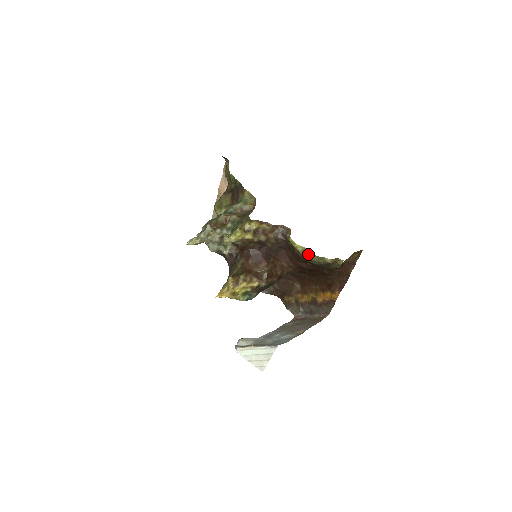
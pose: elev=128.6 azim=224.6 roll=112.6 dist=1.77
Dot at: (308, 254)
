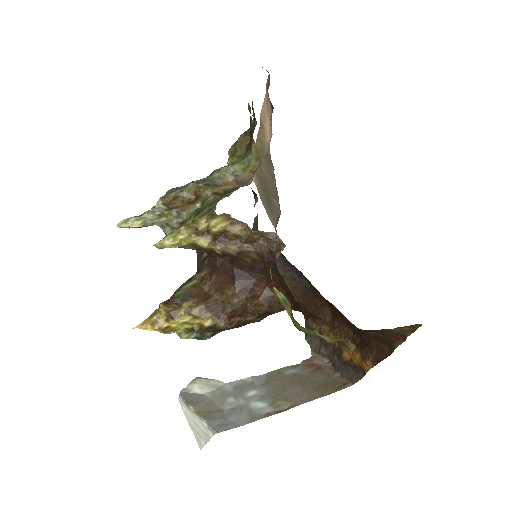
Dot at: (290, 312)
